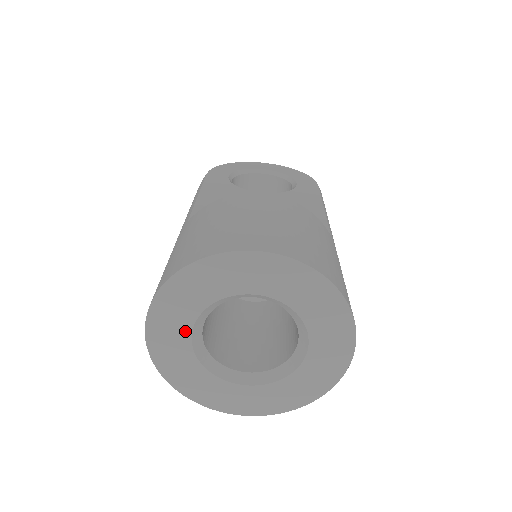
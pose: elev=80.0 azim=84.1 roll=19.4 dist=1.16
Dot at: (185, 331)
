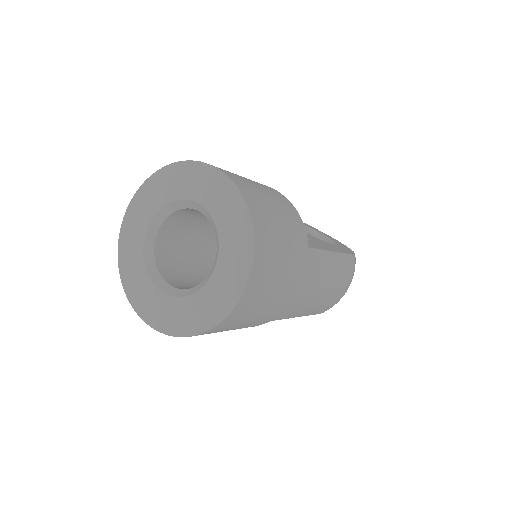
Dot at: (147, 219)
